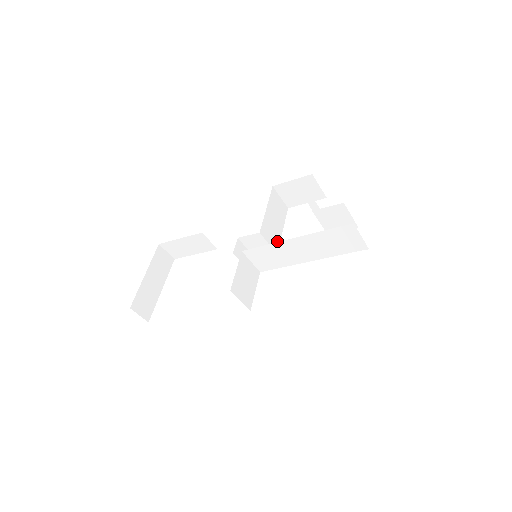
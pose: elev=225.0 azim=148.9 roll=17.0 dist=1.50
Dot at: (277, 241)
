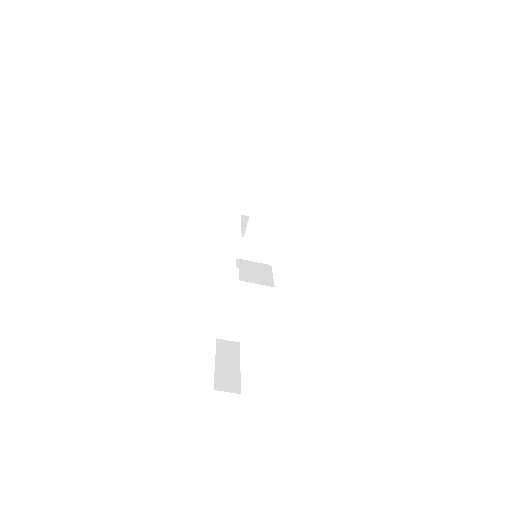
Dot at: occluded
